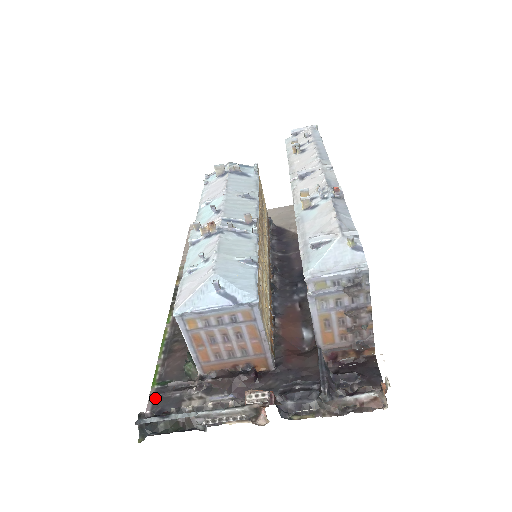
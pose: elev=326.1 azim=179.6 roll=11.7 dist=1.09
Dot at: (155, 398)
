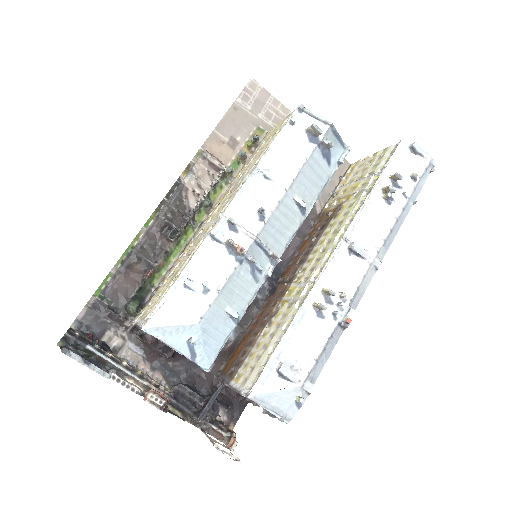
Dot at: (90, 310)
